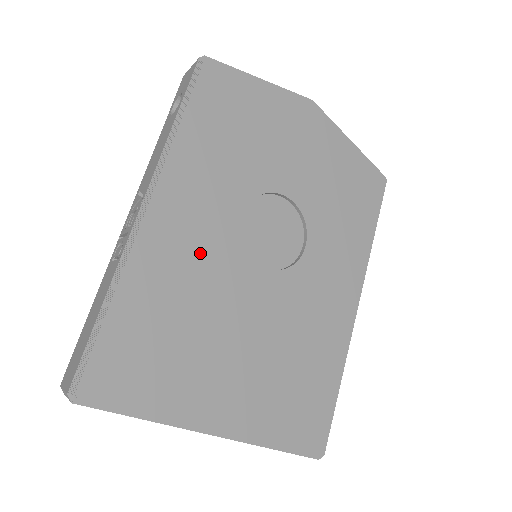
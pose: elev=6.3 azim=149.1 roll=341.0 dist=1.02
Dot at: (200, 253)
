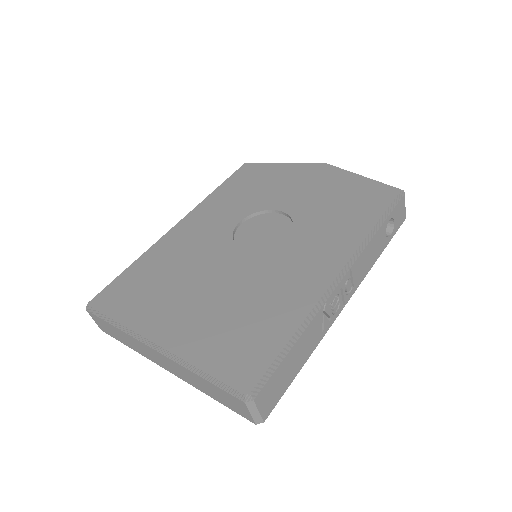
Dot at: (198, 242)
